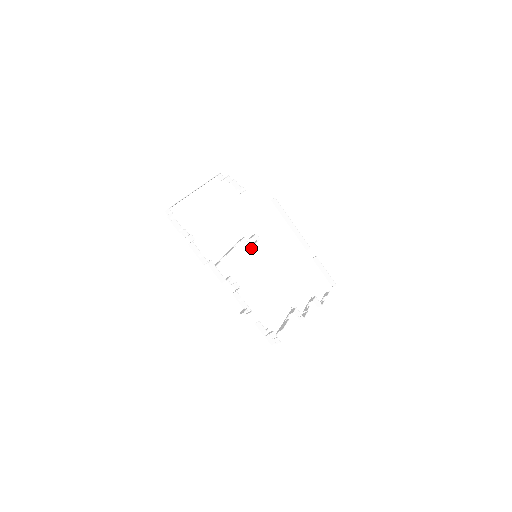
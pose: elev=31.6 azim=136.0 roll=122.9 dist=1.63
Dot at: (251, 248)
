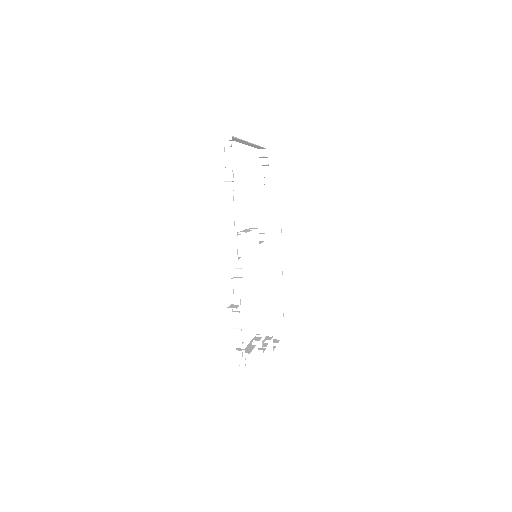
Dot at: (258, 244)
